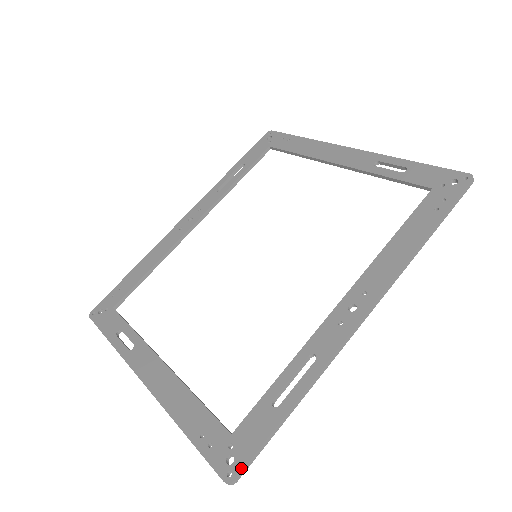
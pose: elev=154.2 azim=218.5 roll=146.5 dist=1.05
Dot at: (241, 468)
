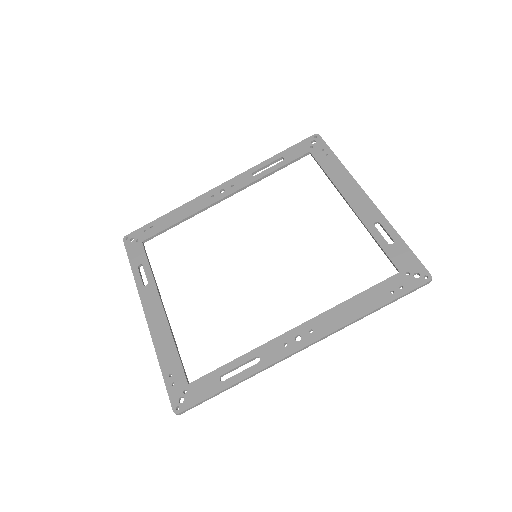
Dot at: (186, 408)
